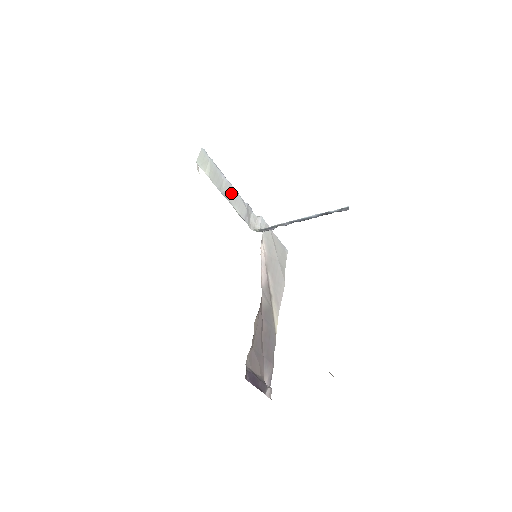
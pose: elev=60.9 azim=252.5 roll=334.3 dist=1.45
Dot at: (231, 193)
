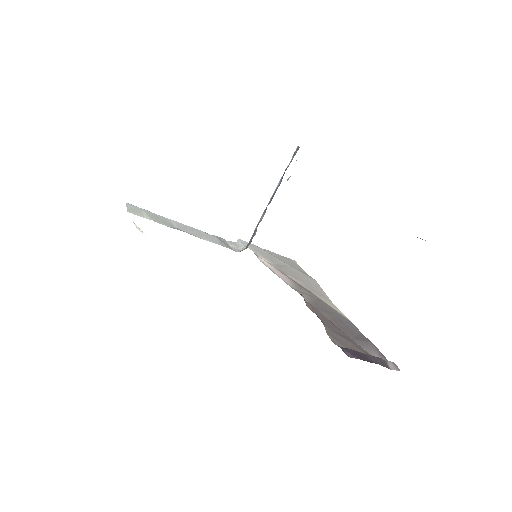
Dot at: (189, 230)
